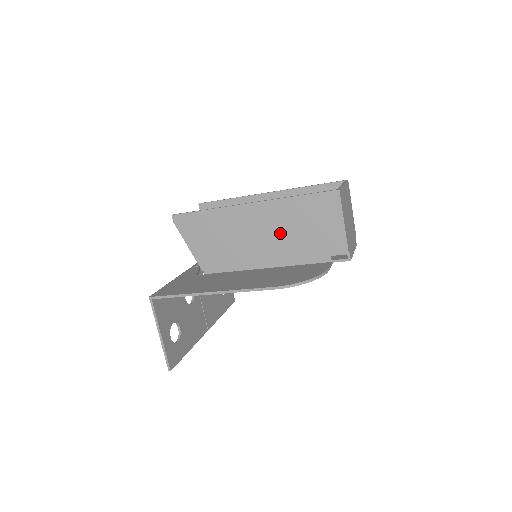
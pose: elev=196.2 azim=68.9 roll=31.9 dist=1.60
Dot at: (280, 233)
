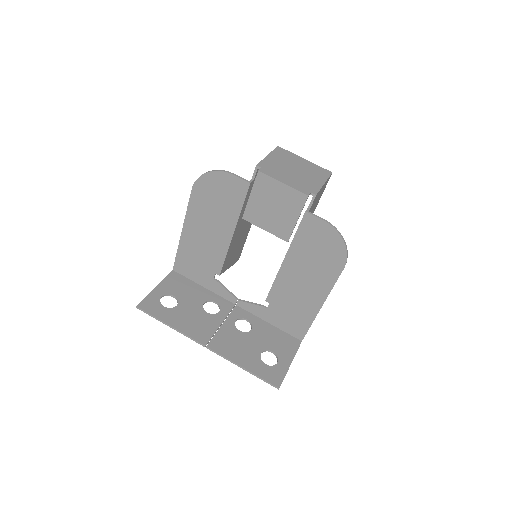
Dot at: occluded
